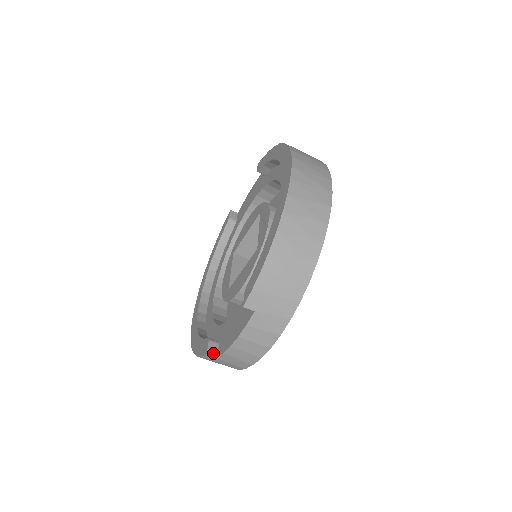
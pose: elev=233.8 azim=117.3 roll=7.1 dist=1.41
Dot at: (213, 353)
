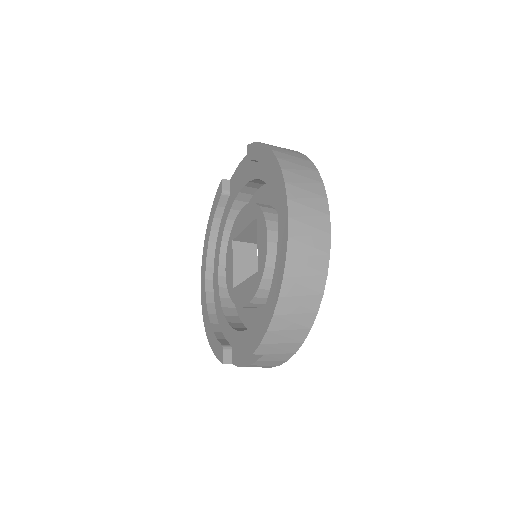
Dot at: (228, 361)
